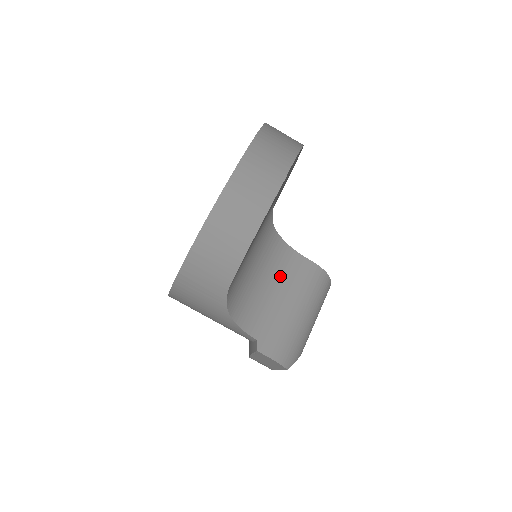
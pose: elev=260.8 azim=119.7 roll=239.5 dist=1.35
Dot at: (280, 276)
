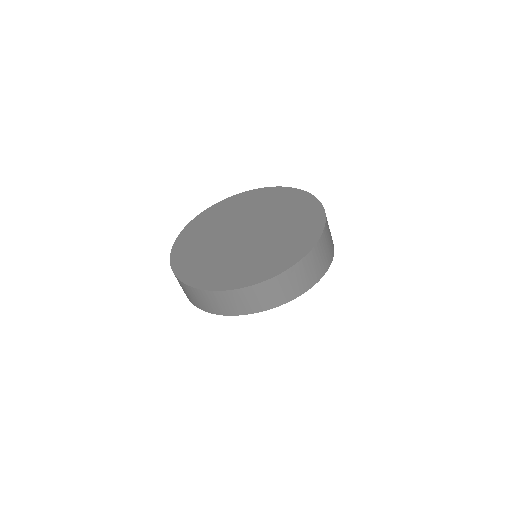
Dot at: occluded
